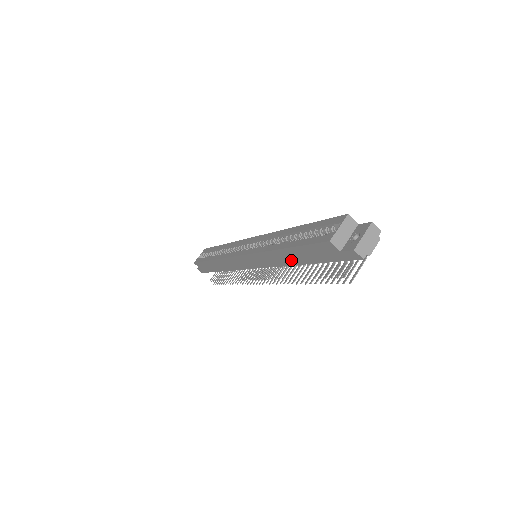
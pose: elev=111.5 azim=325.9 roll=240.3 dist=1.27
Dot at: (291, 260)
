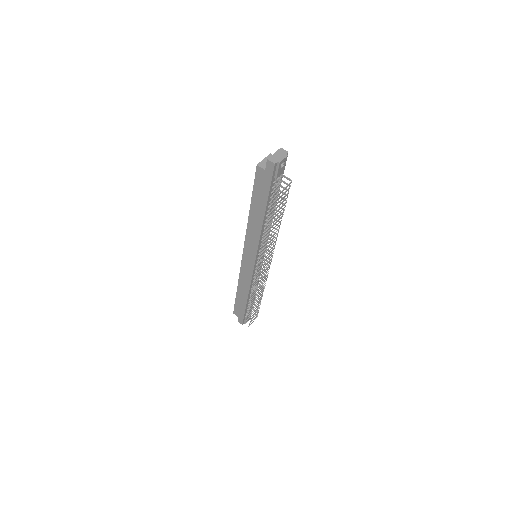
Dot at: (259, 218)
